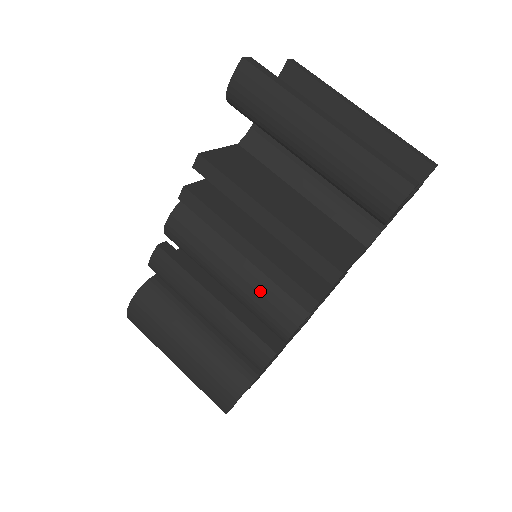
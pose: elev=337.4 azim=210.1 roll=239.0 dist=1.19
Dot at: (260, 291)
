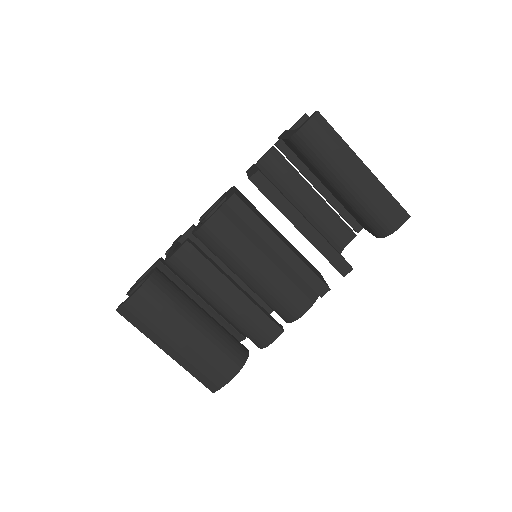
Dot at: (284, 281)
